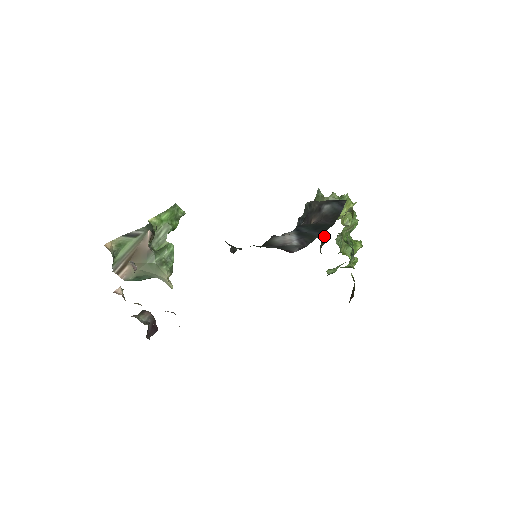
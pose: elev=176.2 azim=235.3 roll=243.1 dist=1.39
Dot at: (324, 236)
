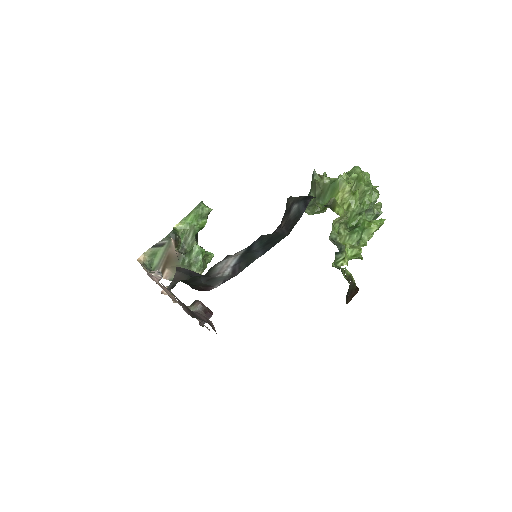
Dot at: occluded
